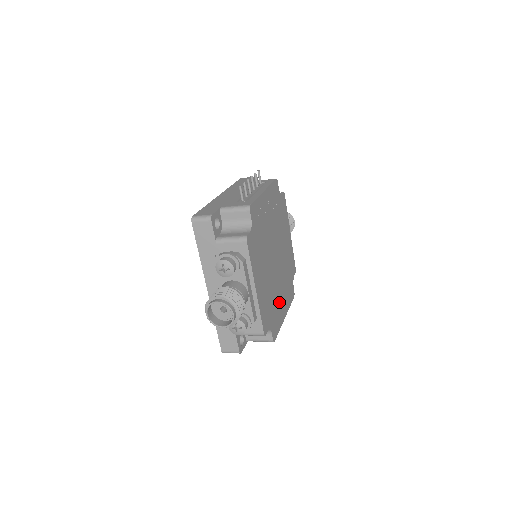
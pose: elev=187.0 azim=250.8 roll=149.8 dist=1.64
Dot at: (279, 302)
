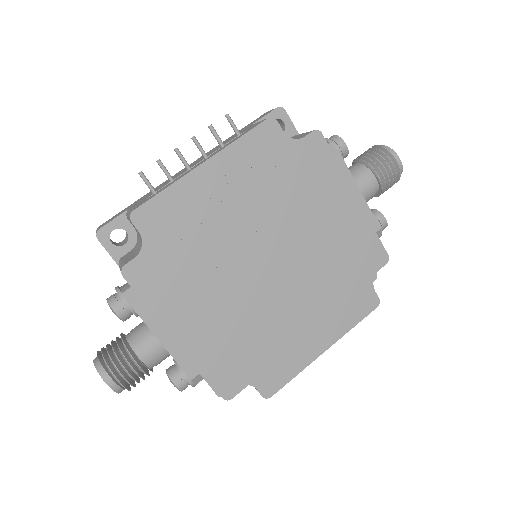
Dot at: (293, 333)
